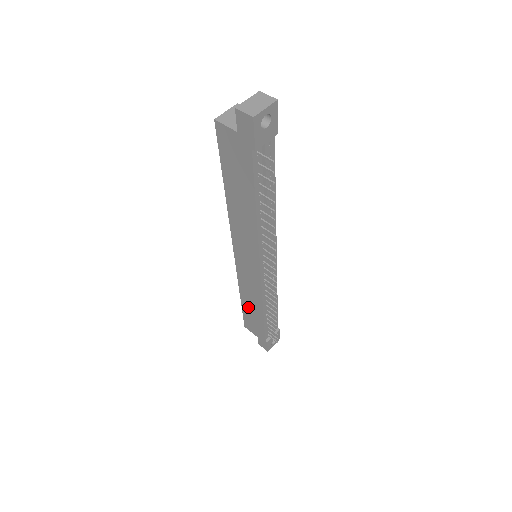
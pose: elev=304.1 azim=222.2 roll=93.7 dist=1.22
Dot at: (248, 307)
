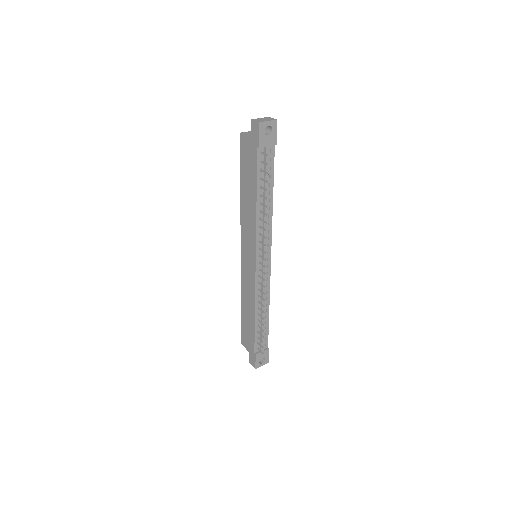
Dot at: (245, 314)
